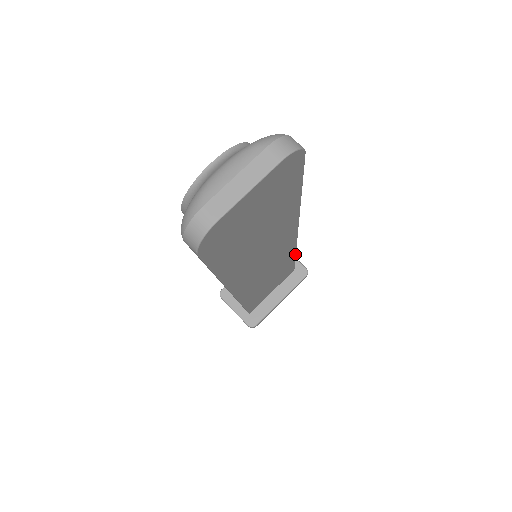
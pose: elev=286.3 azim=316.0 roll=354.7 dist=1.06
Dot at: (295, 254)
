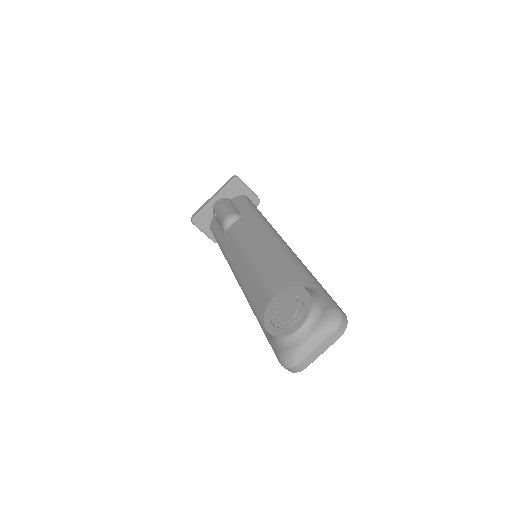
Dot at: occluded
